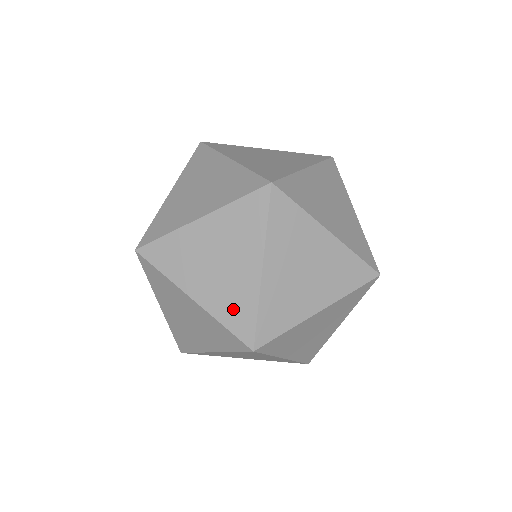
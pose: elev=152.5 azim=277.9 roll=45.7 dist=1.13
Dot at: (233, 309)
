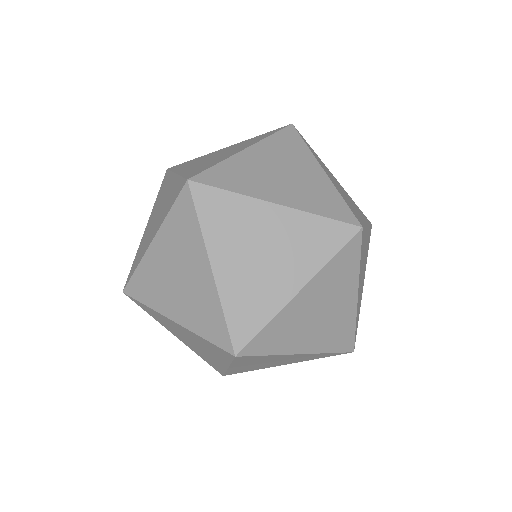
Dot at: (321, 201)
